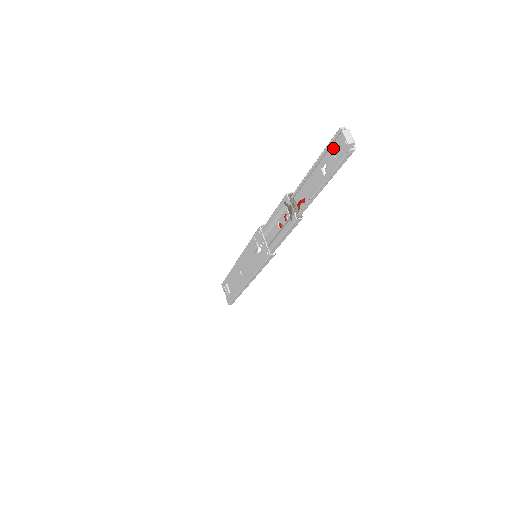
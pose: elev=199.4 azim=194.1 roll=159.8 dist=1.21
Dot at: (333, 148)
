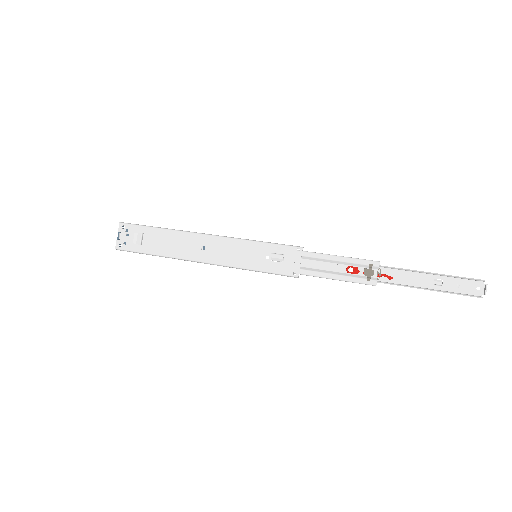
Dot at: (461, 280)
